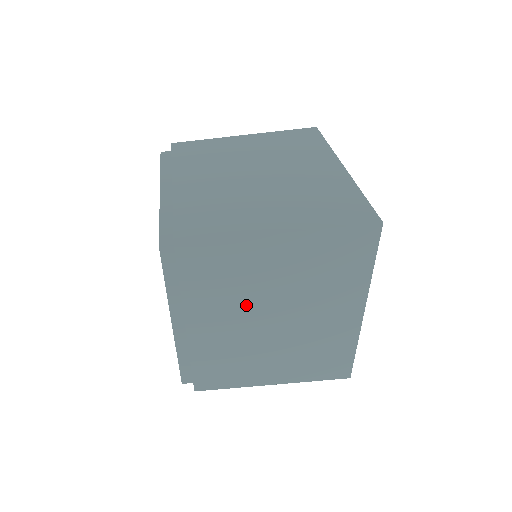
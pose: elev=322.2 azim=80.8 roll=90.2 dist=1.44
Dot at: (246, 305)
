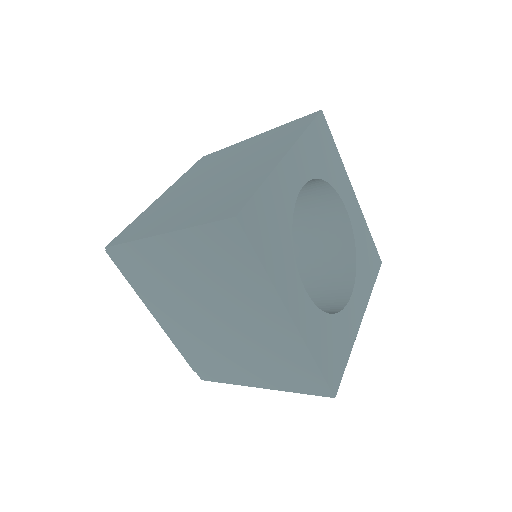
Dot at: (206, 174)
